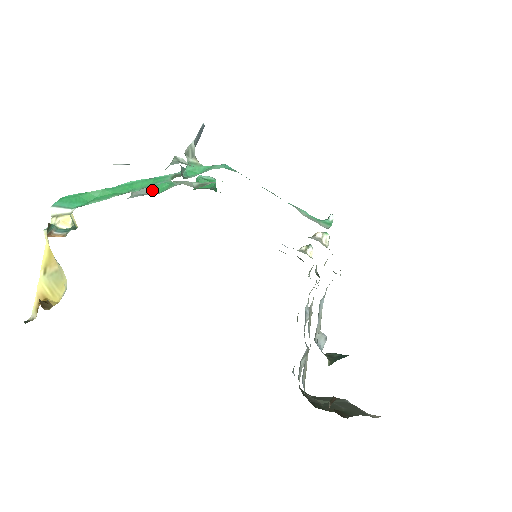
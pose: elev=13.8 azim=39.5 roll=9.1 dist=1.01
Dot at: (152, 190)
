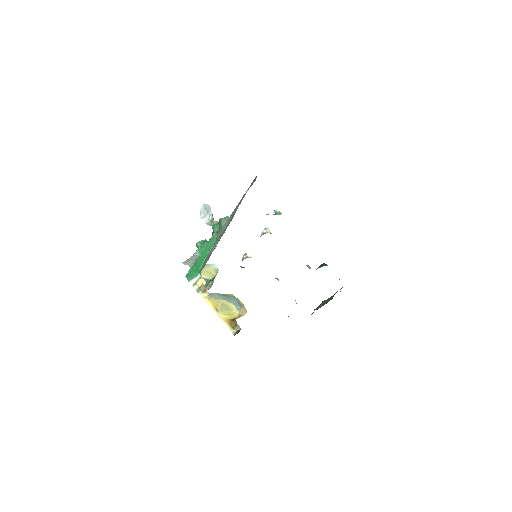
Dot at: (198, 256)
